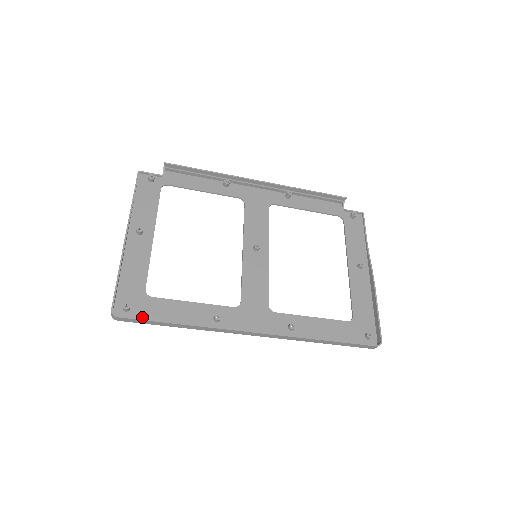
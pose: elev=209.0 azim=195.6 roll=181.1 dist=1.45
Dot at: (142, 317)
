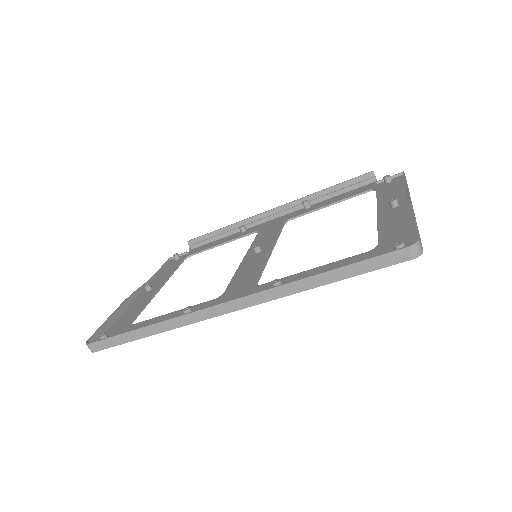
Dot at: occluded
